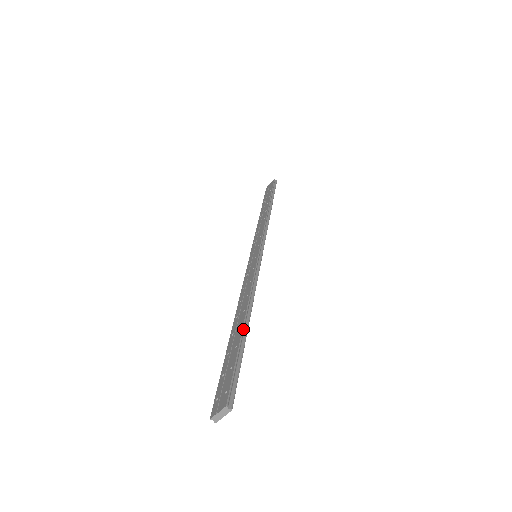
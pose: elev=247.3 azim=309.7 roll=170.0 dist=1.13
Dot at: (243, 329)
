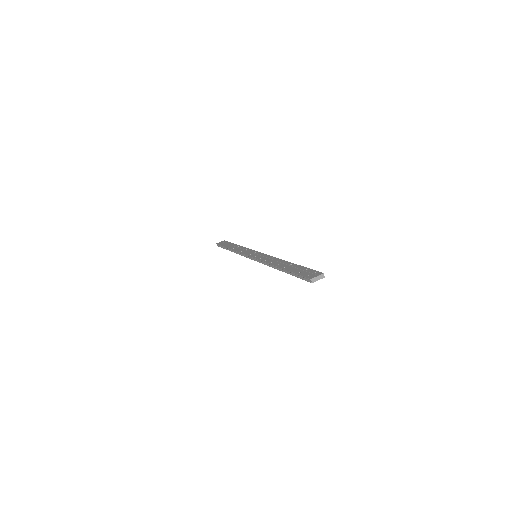
Dot at: (296, 264)
